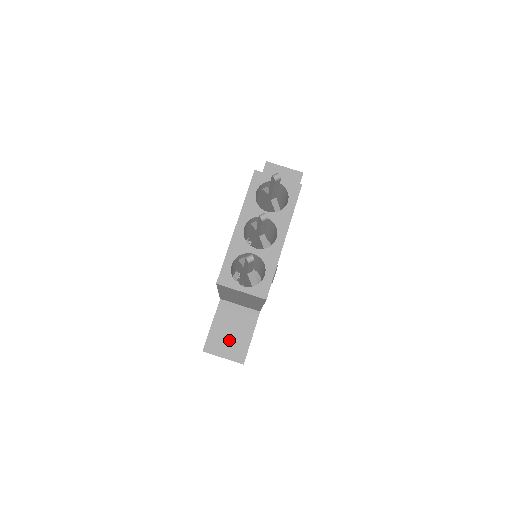
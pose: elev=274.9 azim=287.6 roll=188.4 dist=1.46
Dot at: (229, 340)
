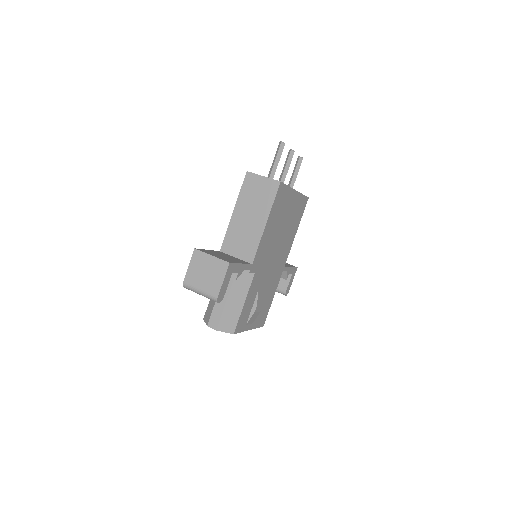
Dot at: (220, 256)
